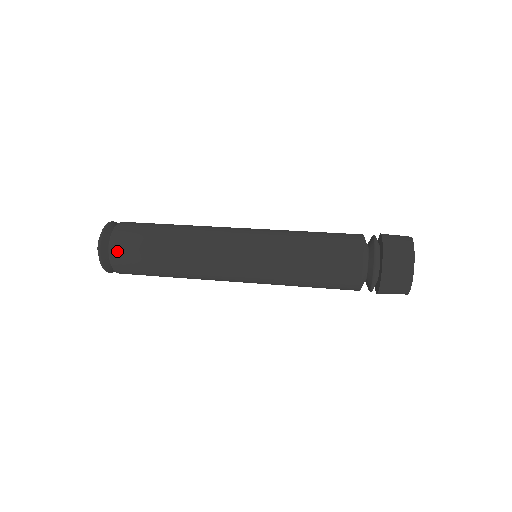
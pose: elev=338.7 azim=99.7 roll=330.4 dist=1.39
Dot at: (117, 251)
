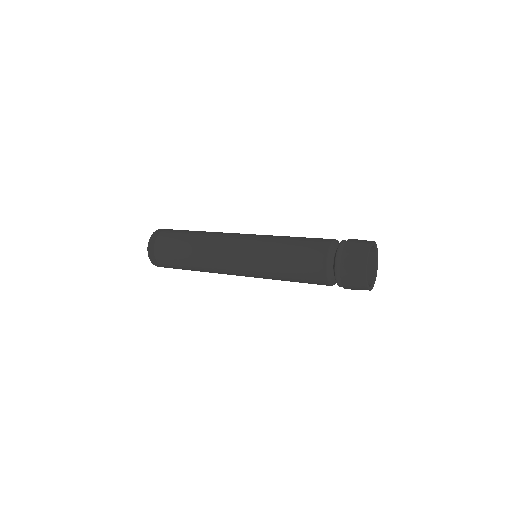
Dot at: (161, 238)
